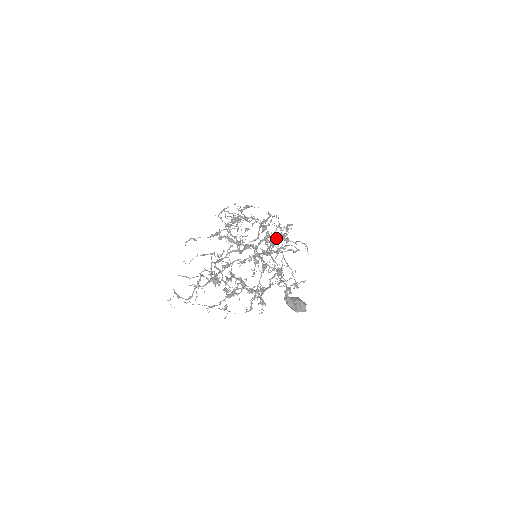
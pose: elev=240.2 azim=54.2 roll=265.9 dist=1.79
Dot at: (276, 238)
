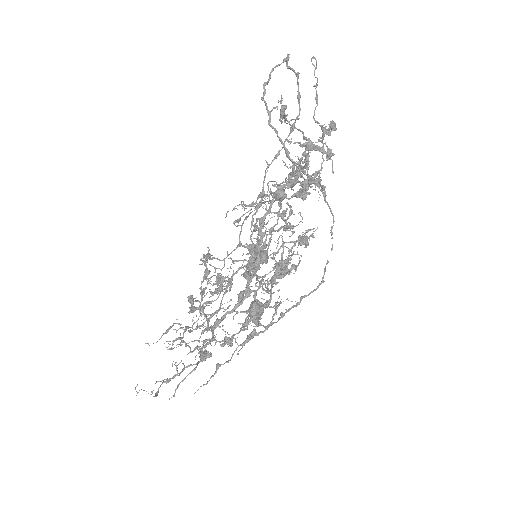
Dot at: (297, 196)
